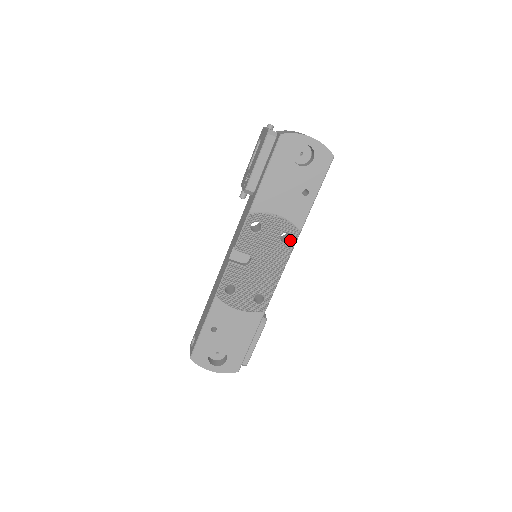
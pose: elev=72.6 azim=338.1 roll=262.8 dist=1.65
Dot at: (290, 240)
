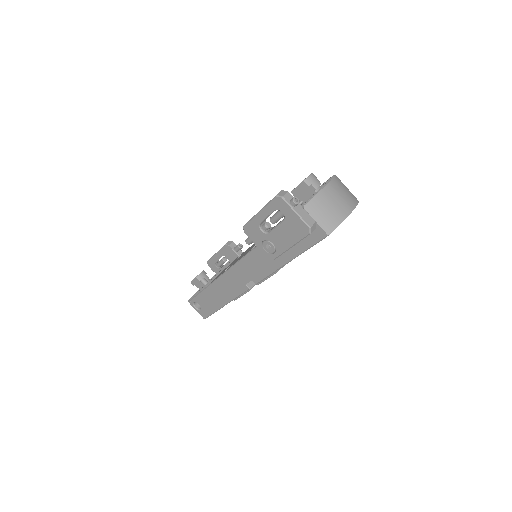
Dot at: occluded
